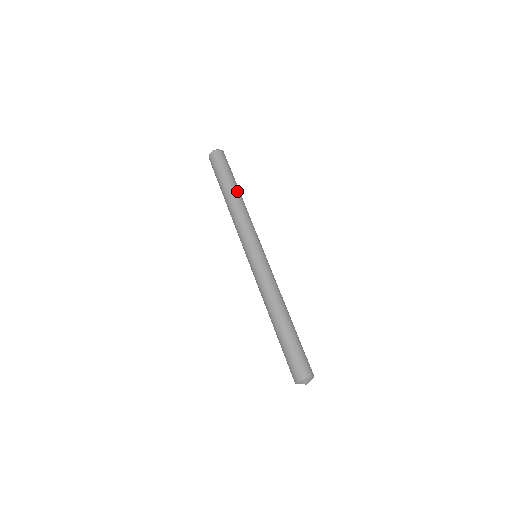
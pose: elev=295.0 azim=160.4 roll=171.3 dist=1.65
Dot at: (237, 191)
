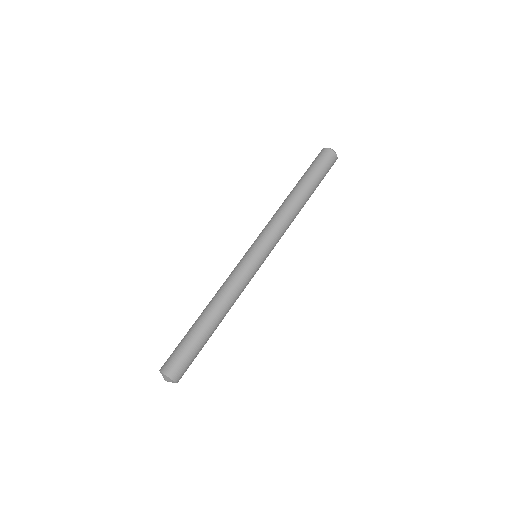
Dot at: (298, 191)
